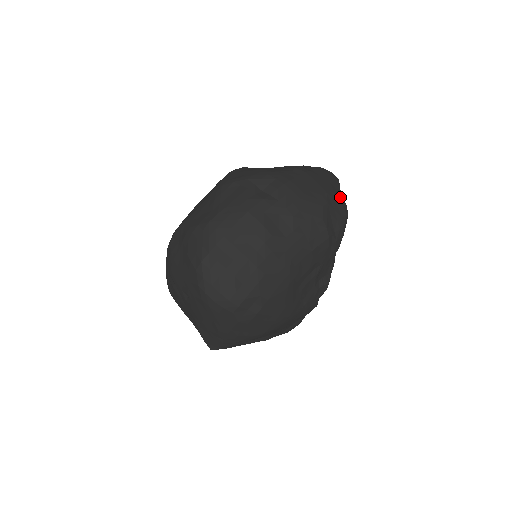
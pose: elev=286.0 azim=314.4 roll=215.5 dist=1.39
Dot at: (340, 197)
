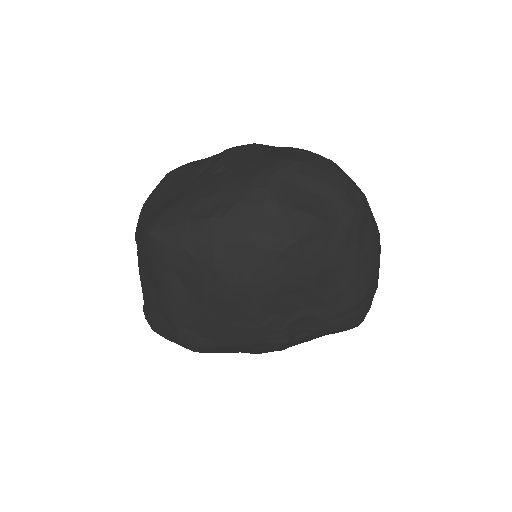
Dot at: (369, 308)
